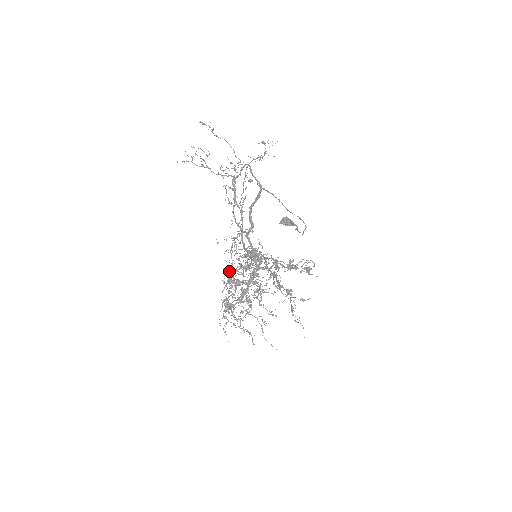
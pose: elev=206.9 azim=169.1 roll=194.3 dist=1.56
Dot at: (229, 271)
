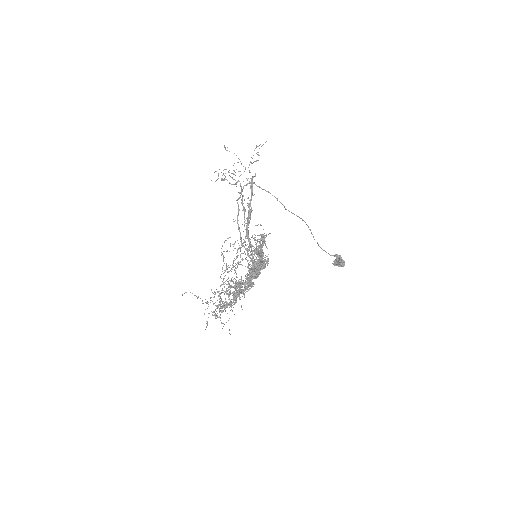
Dot at: occluded
